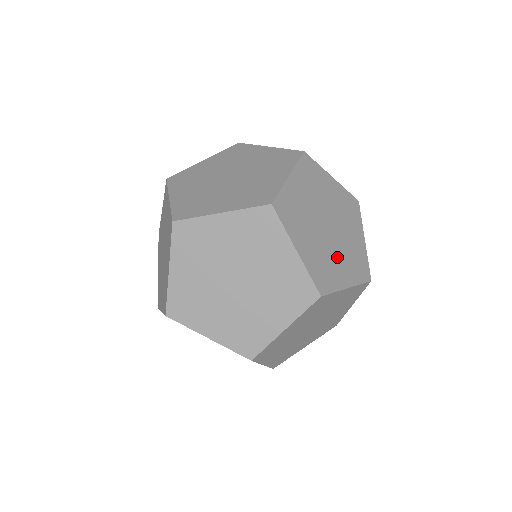
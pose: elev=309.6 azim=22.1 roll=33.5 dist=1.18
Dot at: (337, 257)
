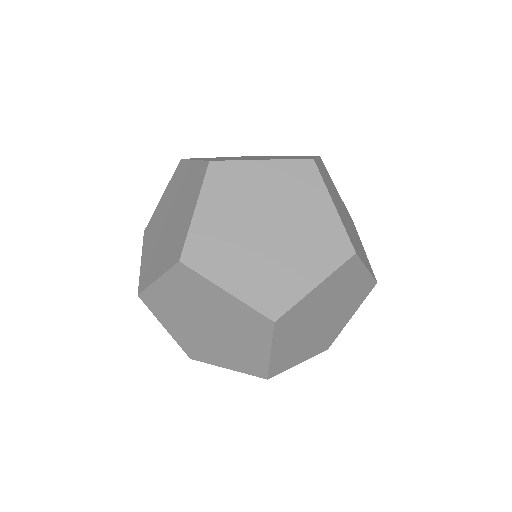
Dot at: occluded
